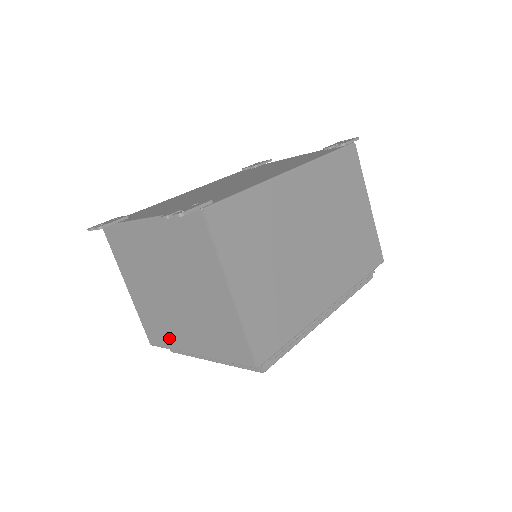
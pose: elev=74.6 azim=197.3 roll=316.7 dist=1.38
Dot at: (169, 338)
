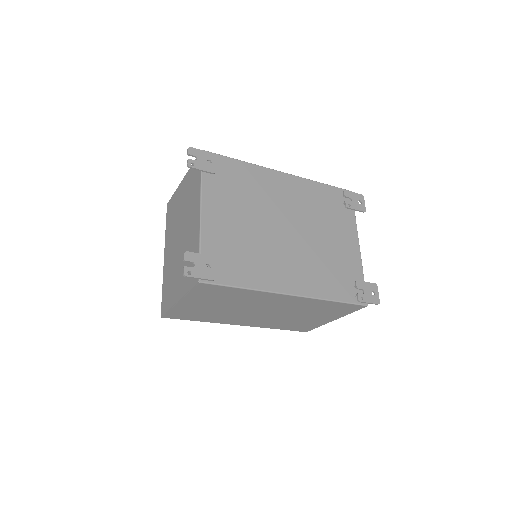
Dot at: (168, 228)
